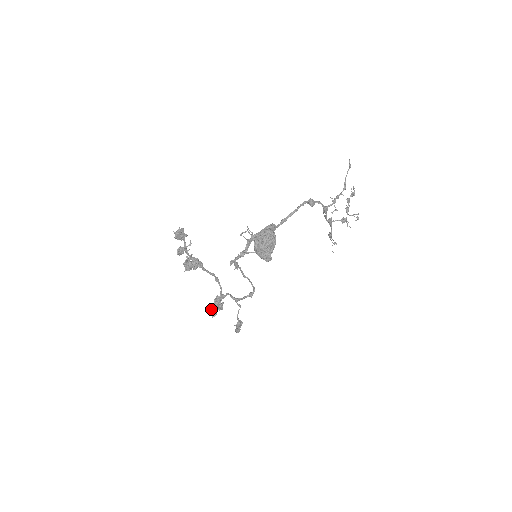
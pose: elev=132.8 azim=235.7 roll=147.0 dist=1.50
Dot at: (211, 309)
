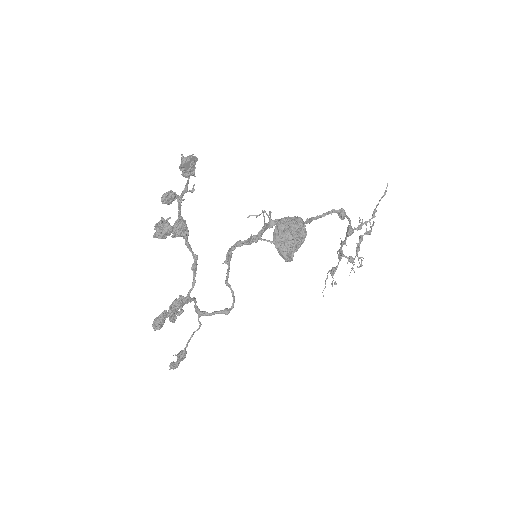
Dot at: (161, 315)
